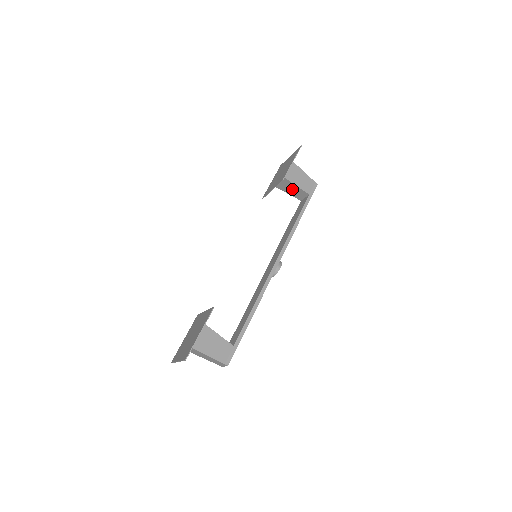
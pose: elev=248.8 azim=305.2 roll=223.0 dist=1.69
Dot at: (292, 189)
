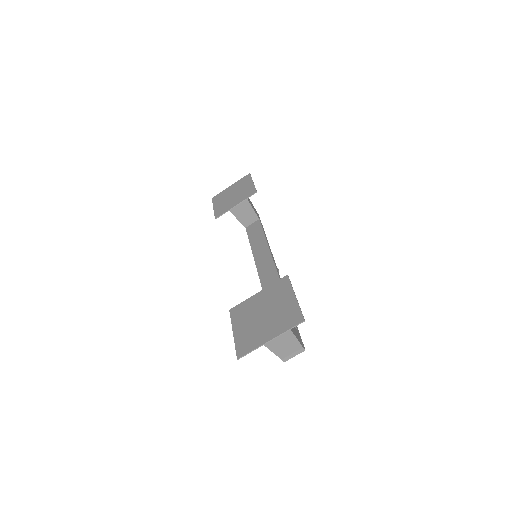
Dot at: (245, 212)
